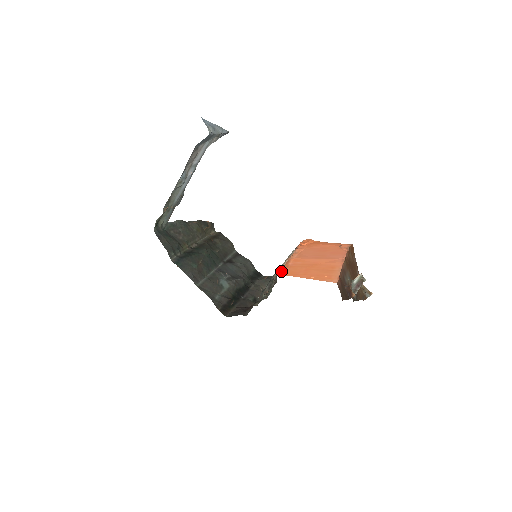
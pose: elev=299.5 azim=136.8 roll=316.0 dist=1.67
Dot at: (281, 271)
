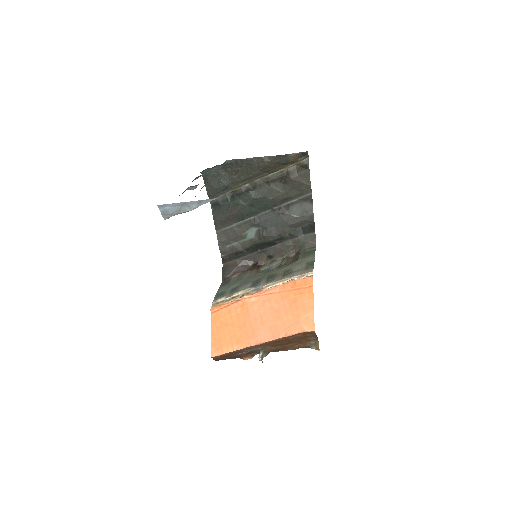
Dot at: (213, 309)
